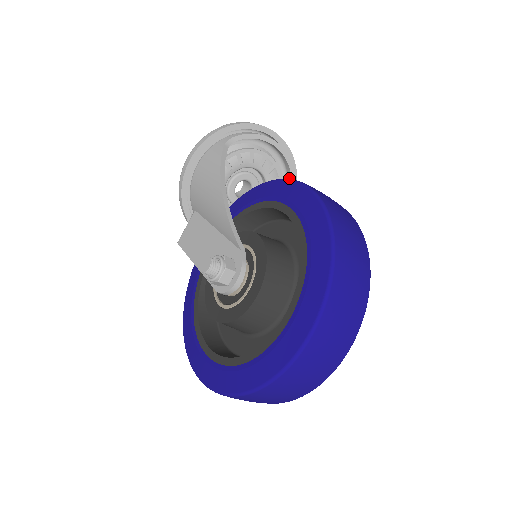
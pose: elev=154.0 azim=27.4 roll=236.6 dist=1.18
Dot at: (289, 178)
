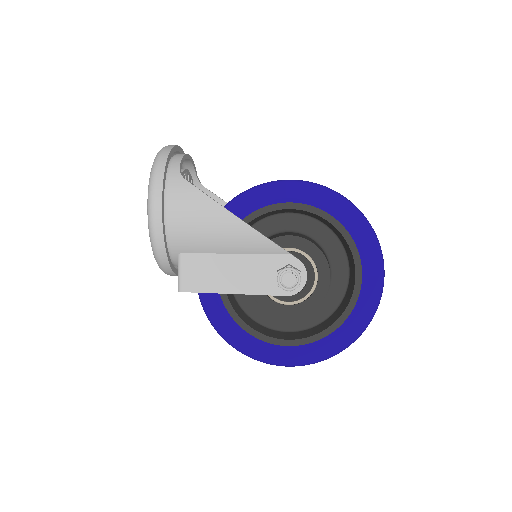
Dot at: (193, 182)
